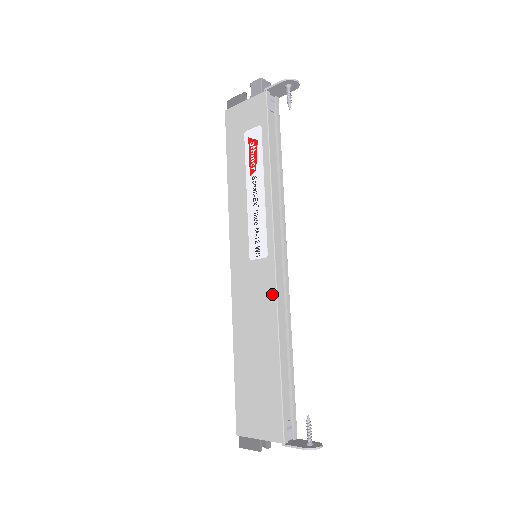
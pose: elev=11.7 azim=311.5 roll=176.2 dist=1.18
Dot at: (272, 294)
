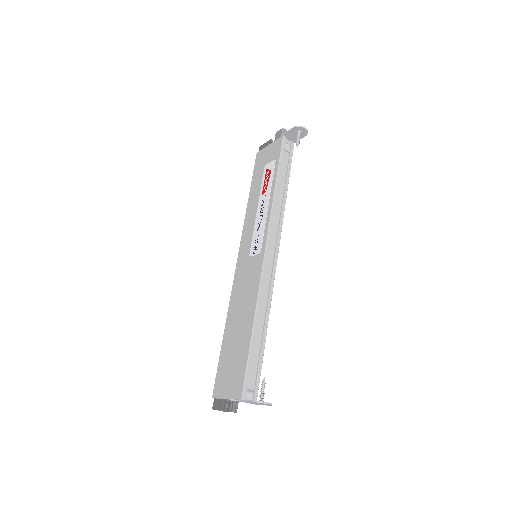
Dot at: (258, 280)
